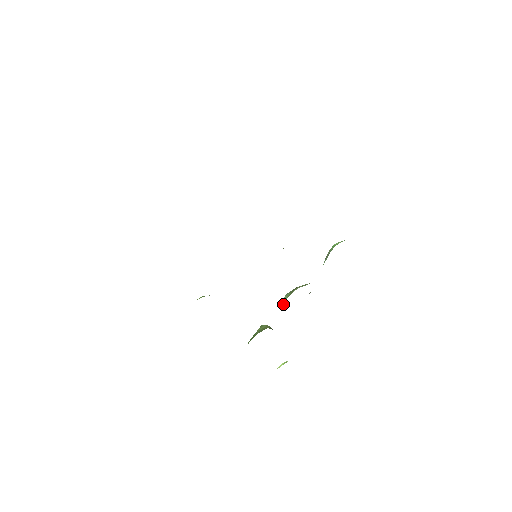
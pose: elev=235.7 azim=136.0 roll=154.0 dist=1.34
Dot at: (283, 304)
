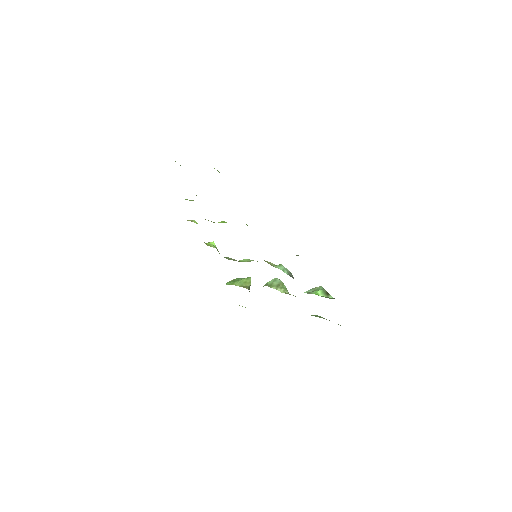
Dot at: (265, 284)
